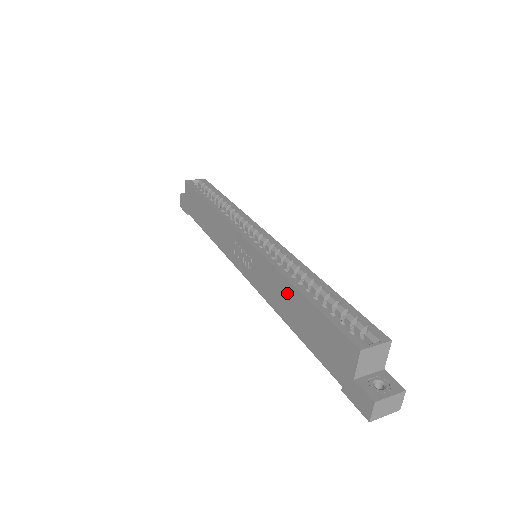
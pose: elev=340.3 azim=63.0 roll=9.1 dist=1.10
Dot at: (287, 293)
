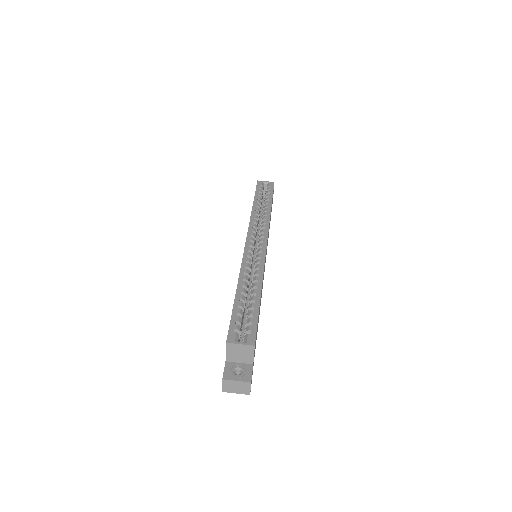
Dot at: occluded
